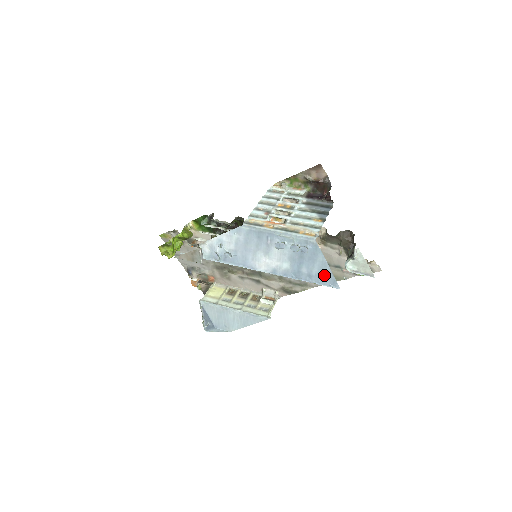
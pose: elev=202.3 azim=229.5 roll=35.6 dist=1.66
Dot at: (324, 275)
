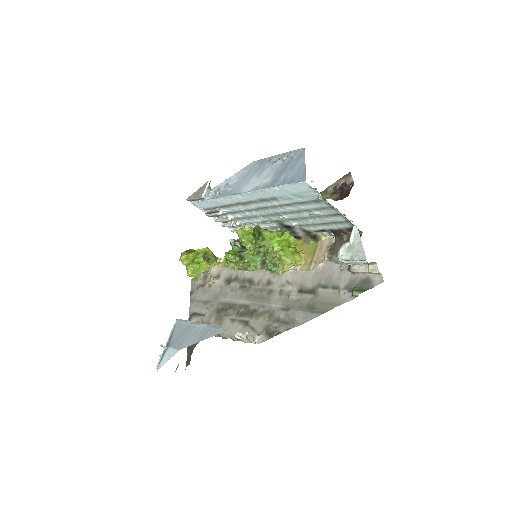
Dot at: (297, 175)
